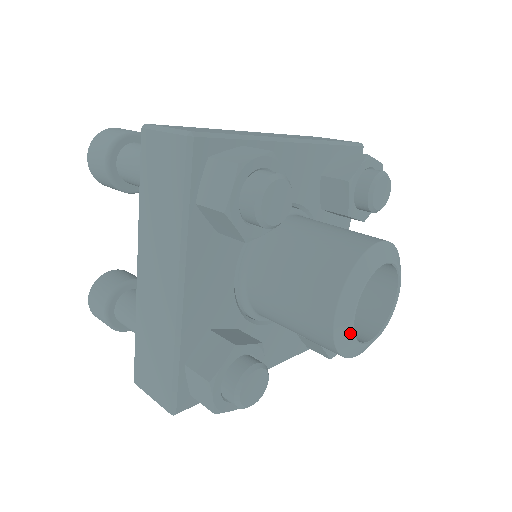
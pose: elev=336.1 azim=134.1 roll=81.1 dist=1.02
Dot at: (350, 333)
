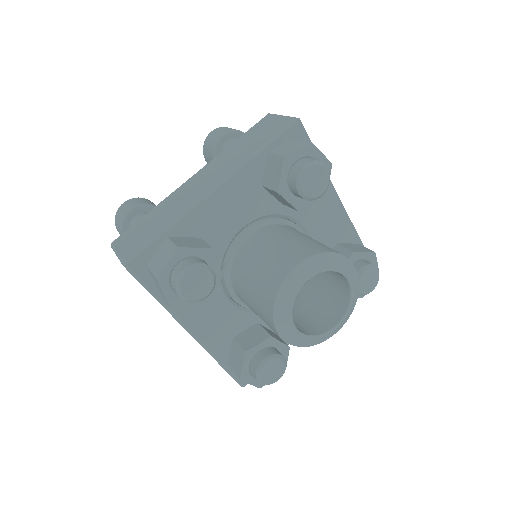
Dot at: (294, 292)
